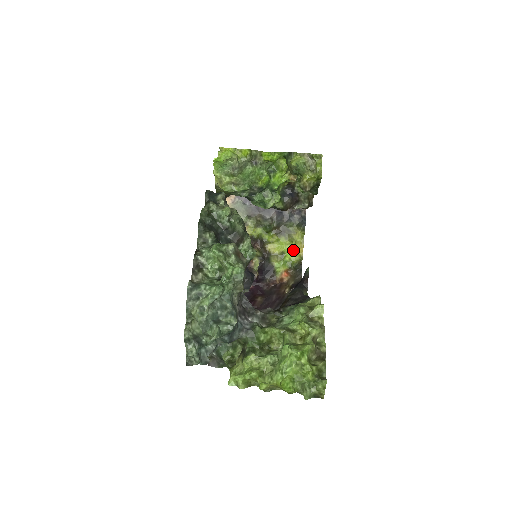
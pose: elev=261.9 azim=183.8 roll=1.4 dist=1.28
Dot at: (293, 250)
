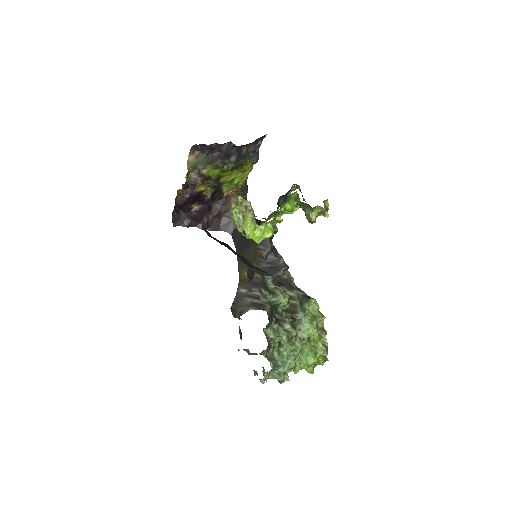
Dot at: (242, 176)
